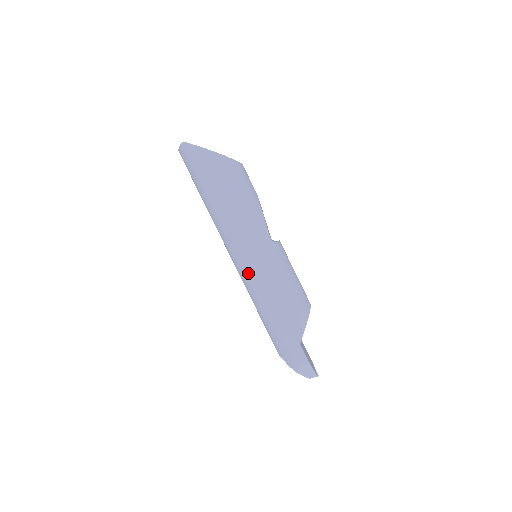
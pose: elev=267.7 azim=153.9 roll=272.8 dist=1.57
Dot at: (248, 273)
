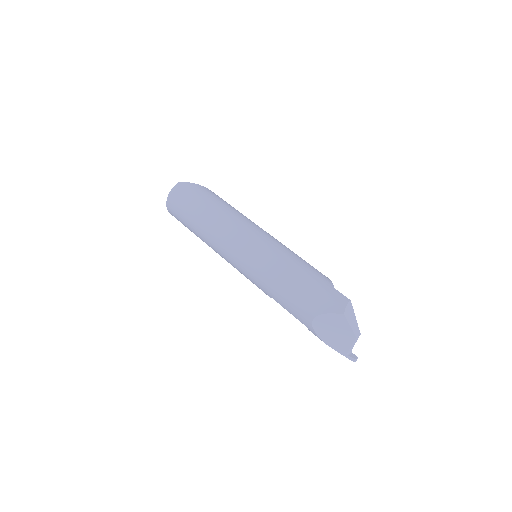
Dot at: (261, 248)
